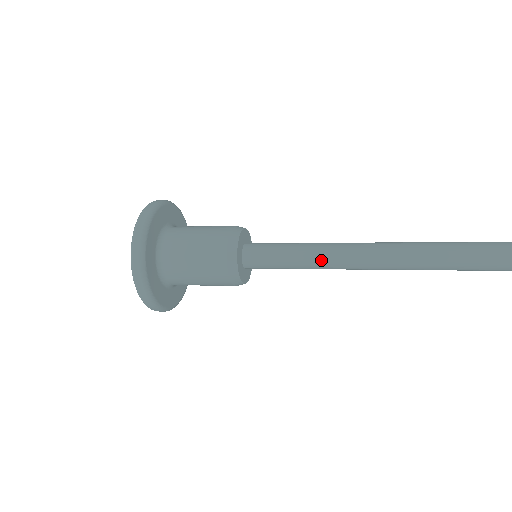
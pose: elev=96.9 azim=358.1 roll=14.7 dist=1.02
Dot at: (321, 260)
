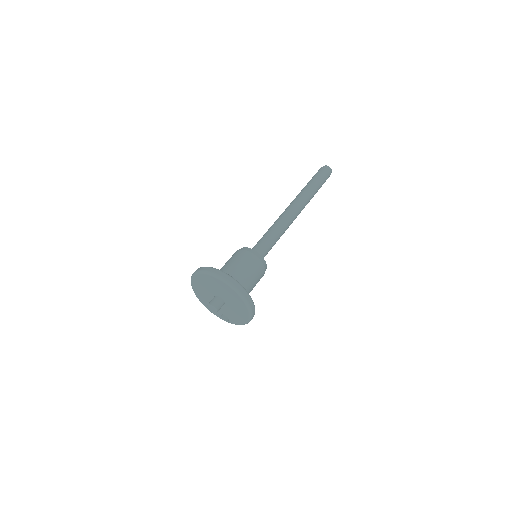
Dot at: (277, 228)
